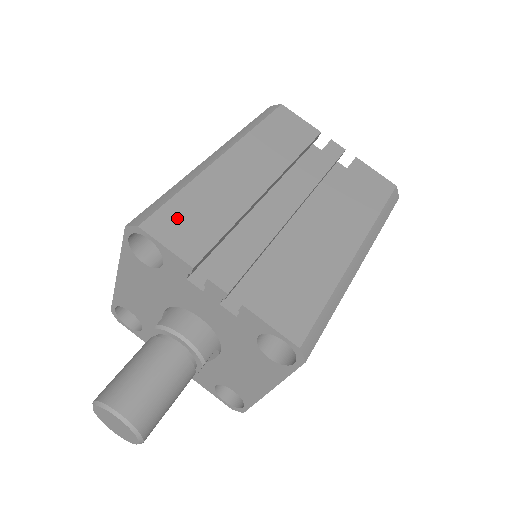
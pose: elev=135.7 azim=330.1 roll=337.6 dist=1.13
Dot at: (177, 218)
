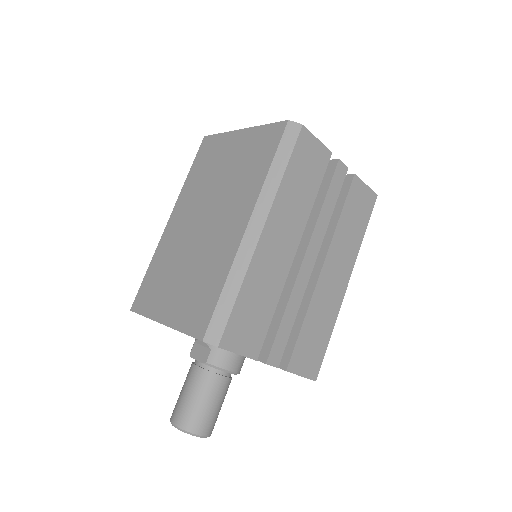
Dot at: (241, 323)
